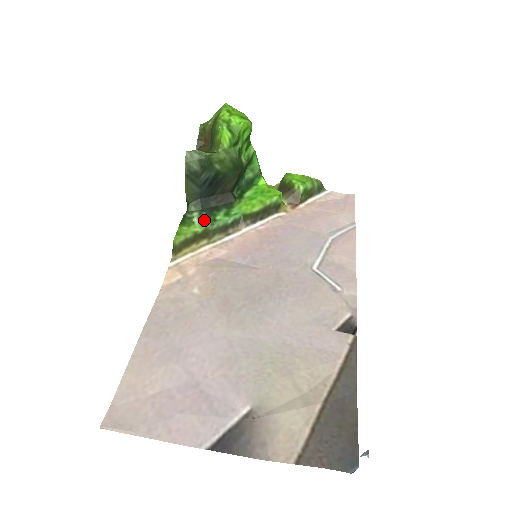
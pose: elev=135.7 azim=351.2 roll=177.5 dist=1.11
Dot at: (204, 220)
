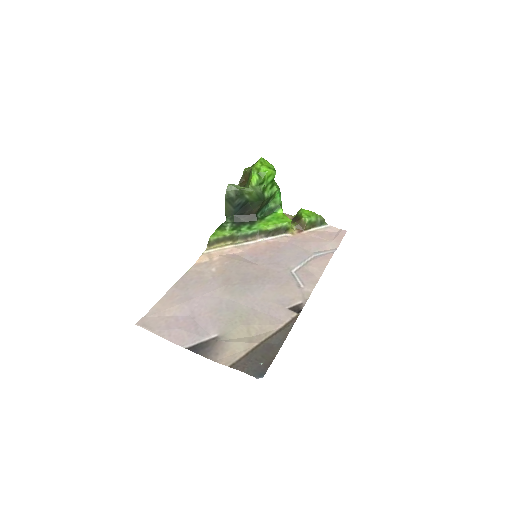
Dot at: (233, 229)
